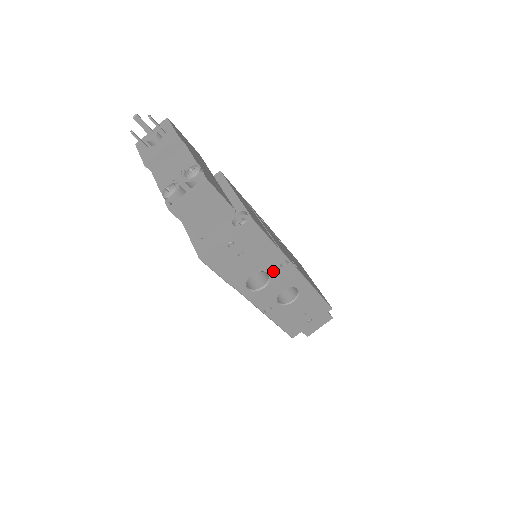
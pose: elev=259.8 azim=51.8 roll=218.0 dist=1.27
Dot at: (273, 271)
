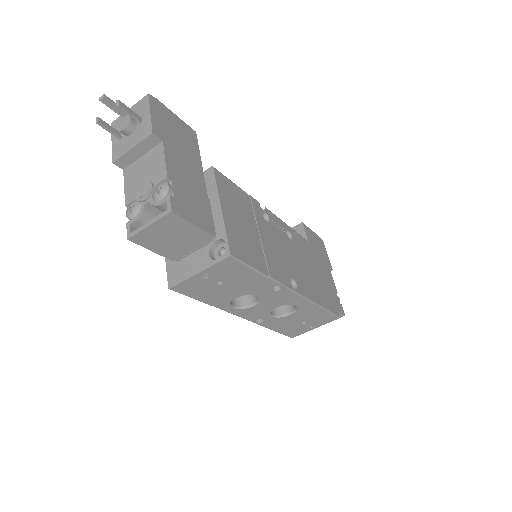
Dot at: (263, 294)
